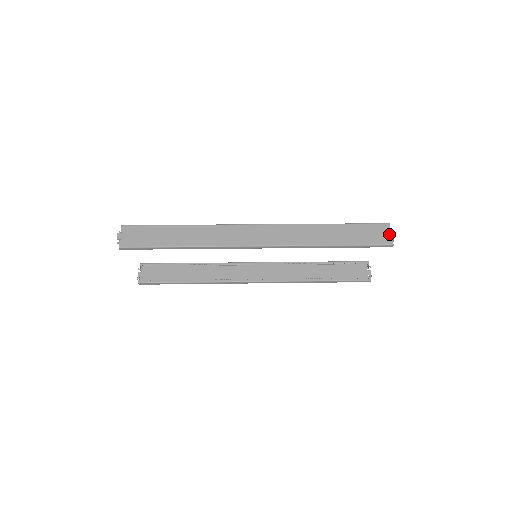
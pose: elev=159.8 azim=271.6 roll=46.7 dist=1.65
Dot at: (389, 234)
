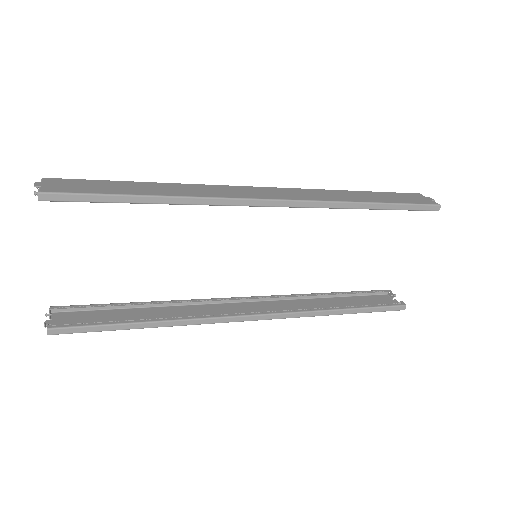
Dot at: (428, 199)
